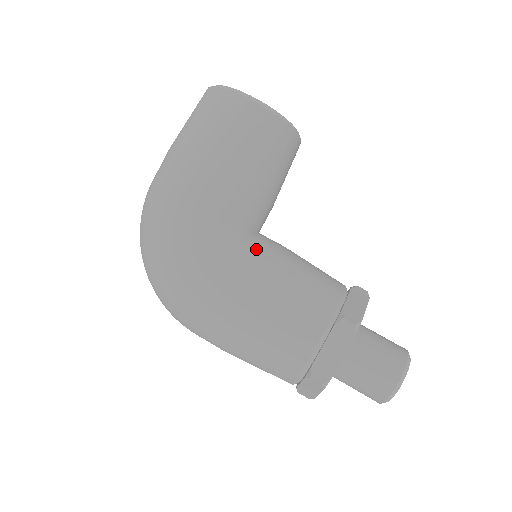
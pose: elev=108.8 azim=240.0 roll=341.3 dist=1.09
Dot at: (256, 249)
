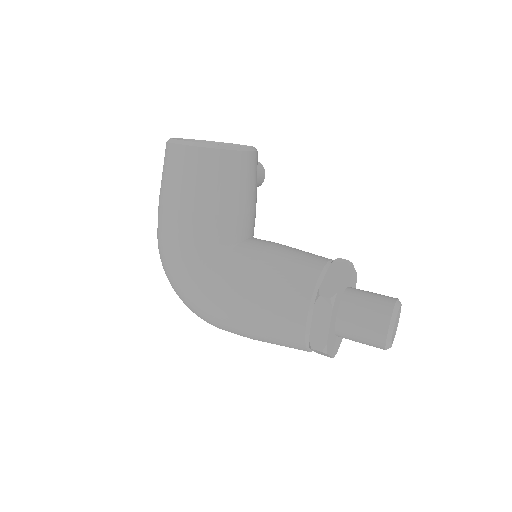
Dot at: (242, 259)
